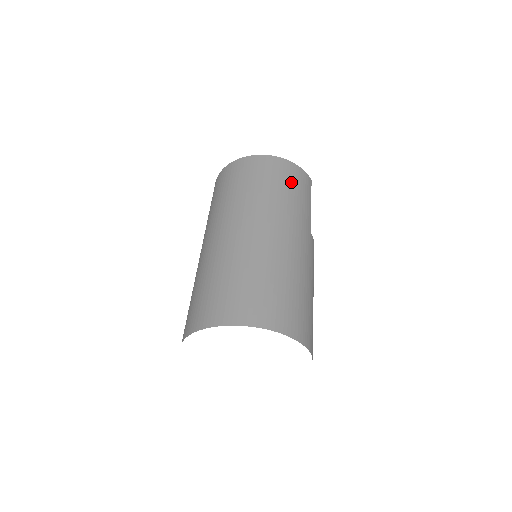
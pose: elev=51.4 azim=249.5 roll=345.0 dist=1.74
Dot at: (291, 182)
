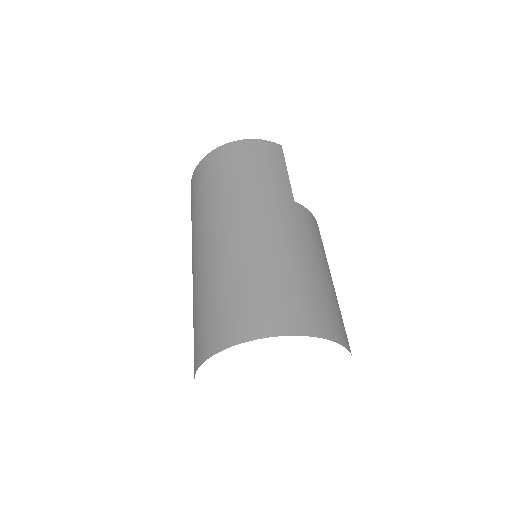
Dot at: (251, 161)
